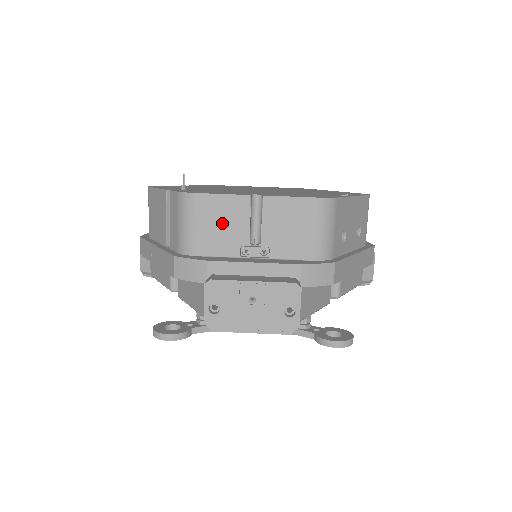
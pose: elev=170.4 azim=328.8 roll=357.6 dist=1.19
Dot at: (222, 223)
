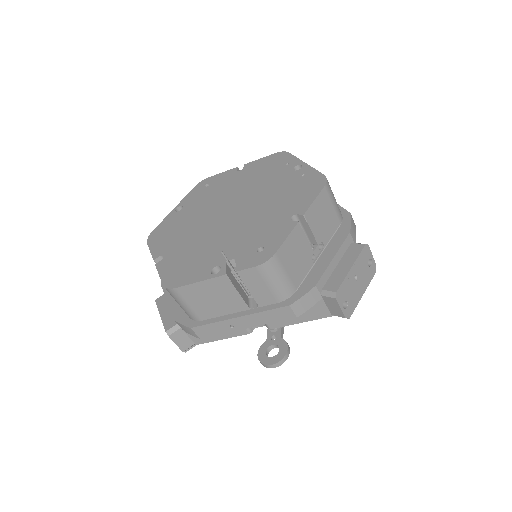
Dot at: (296, 256)
